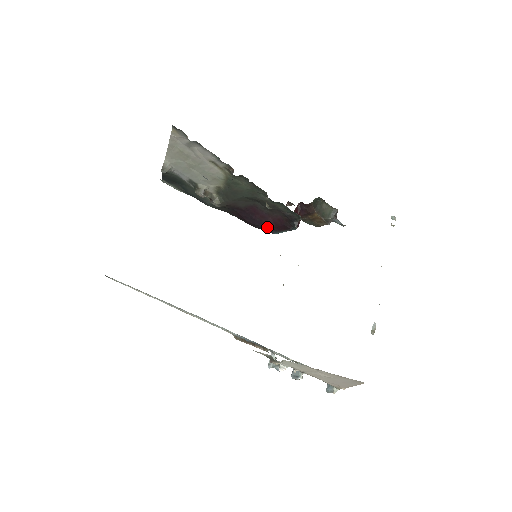
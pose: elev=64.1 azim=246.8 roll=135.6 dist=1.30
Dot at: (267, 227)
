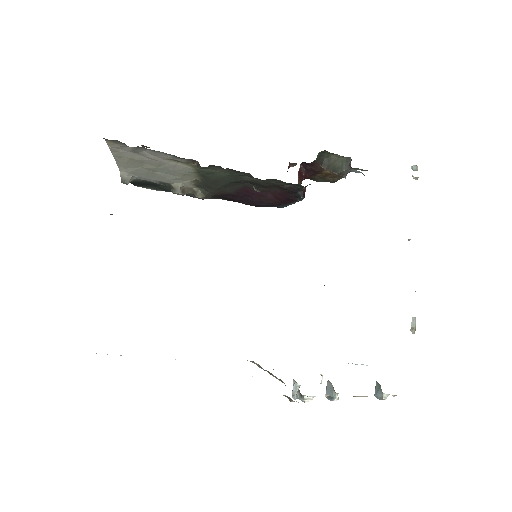
Dot at: (270, 204)
